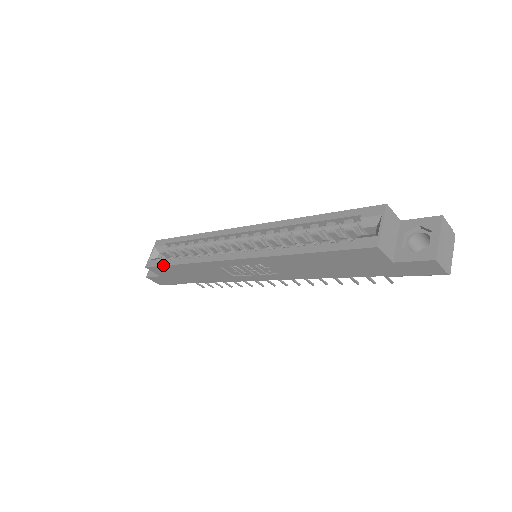
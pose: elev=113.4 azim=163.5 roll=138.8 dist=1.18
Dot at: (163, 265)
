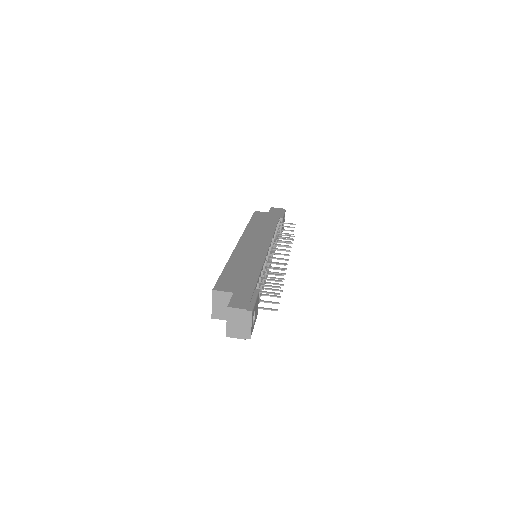
Dot at: occluded
